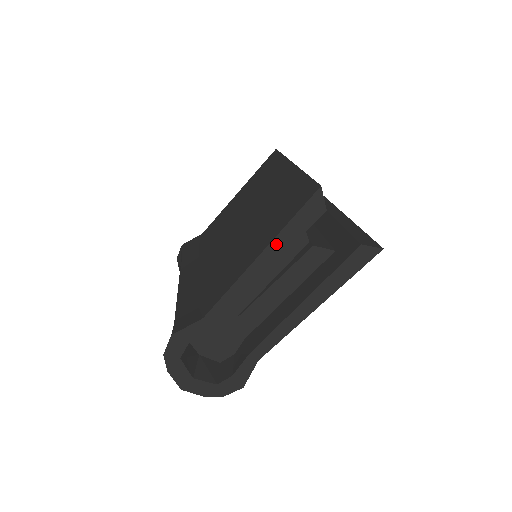
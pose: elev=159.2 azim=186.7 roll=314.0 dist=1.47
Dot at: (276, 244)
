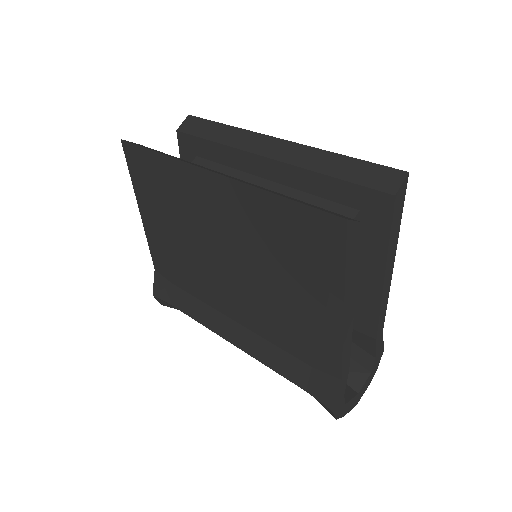
Dot at: (348, 291)
